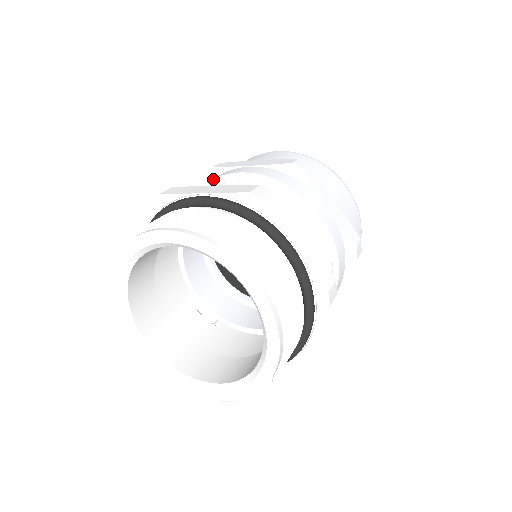
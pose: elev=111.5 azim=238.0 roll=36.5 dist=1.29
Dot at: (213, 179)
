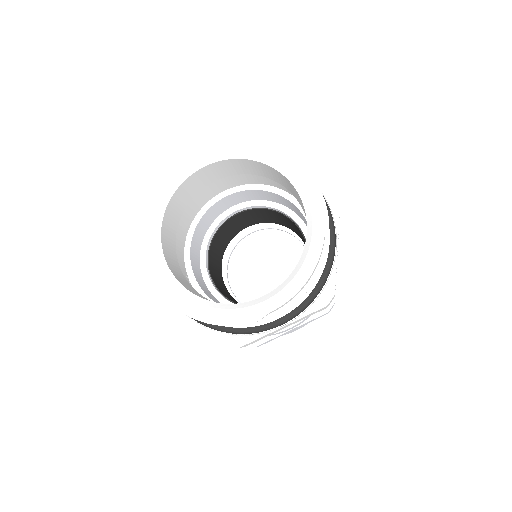
Dot at: occluded
